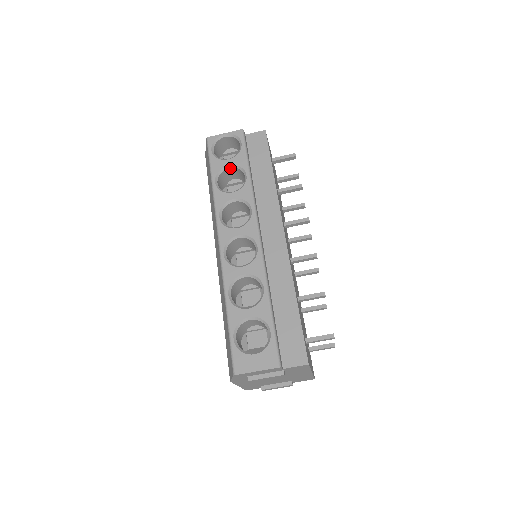
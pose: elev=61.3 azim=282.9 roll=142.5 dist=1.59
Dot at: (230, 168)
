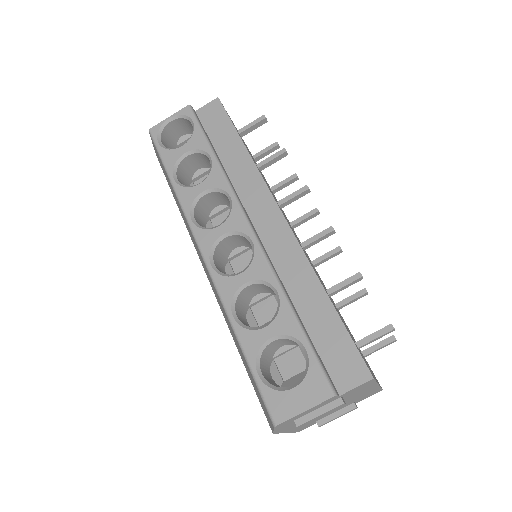
Dot at: (188, 156)
